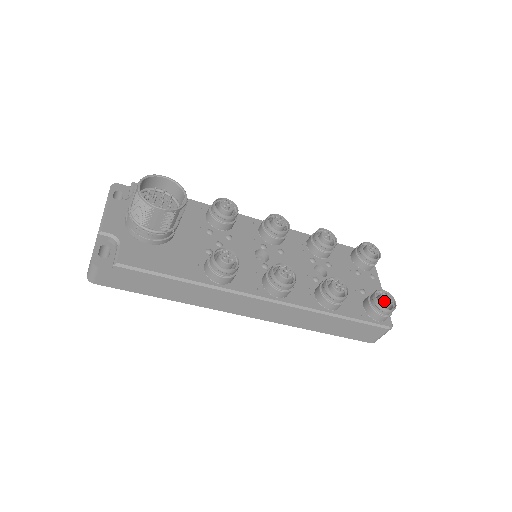
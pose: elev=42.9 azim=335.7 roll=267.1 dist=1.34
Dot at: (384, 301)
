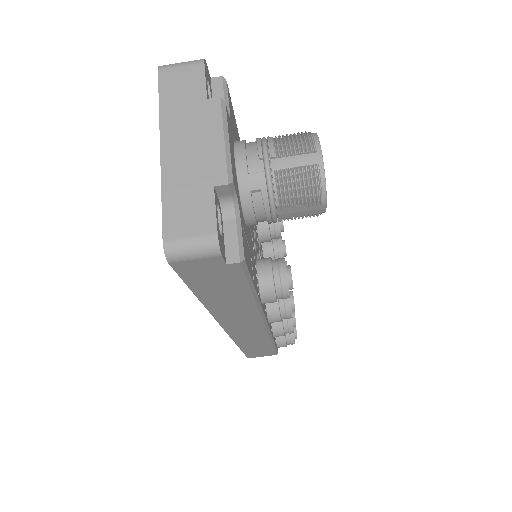
Dot at: occluded
